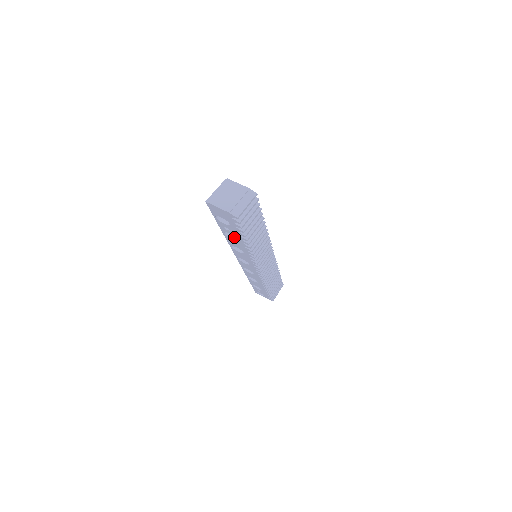
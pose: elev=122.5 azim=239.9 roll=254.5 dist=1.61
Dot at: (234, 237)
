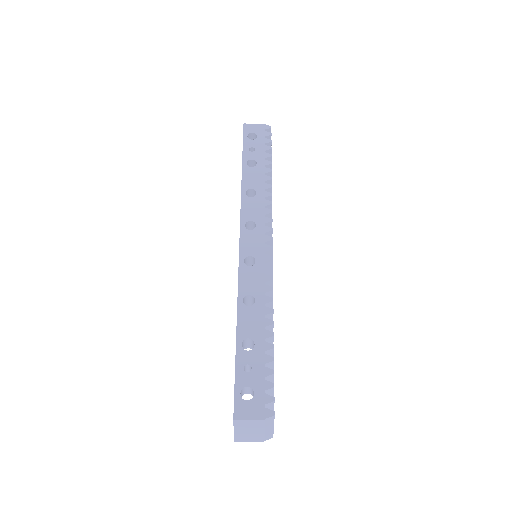
Dot at: occluded
